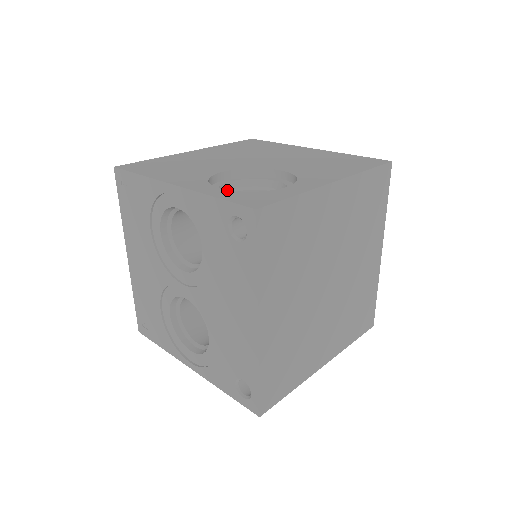
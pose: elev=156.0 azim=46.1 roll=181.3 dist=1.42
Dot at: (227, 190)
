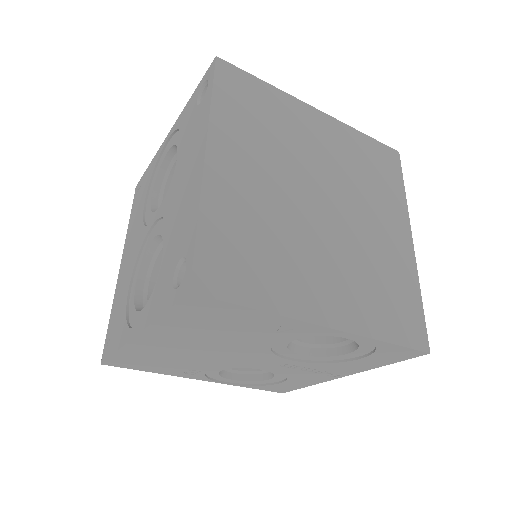
Dot at: occluded
